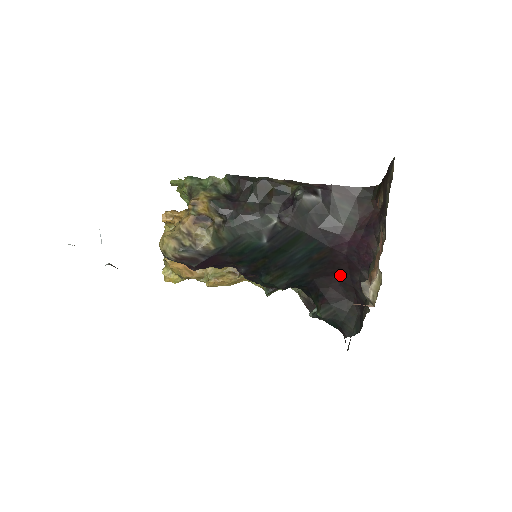
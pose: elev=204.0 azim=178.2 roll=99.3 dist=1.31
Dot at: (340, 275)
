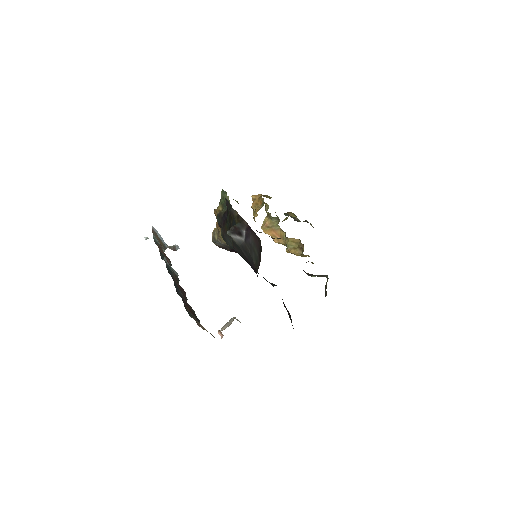
Dot at: occluded
